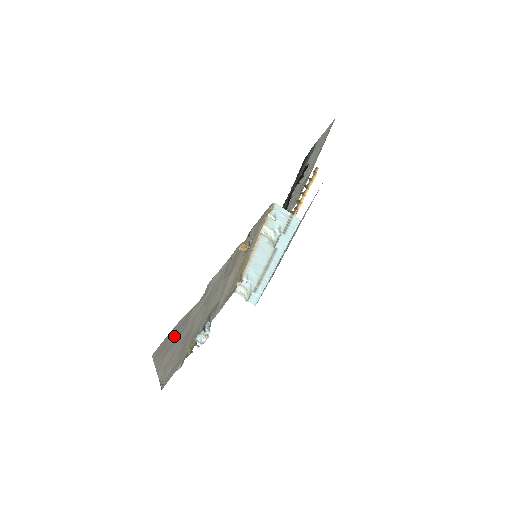
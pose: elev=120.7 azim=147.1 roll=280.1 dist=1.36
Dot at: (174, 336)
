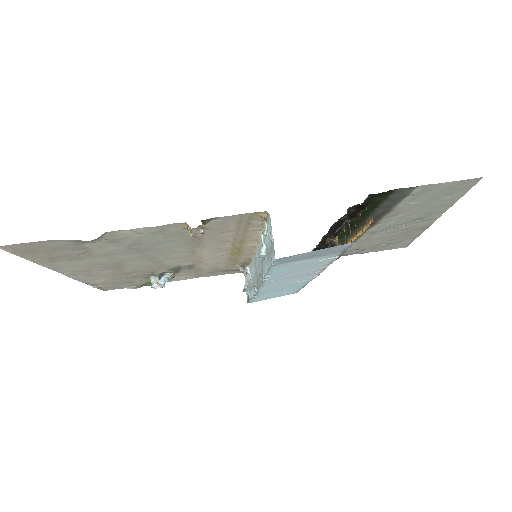
Dot at: (57, 251)
